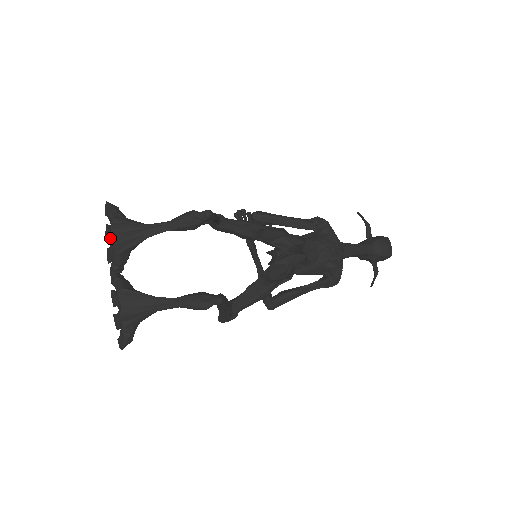
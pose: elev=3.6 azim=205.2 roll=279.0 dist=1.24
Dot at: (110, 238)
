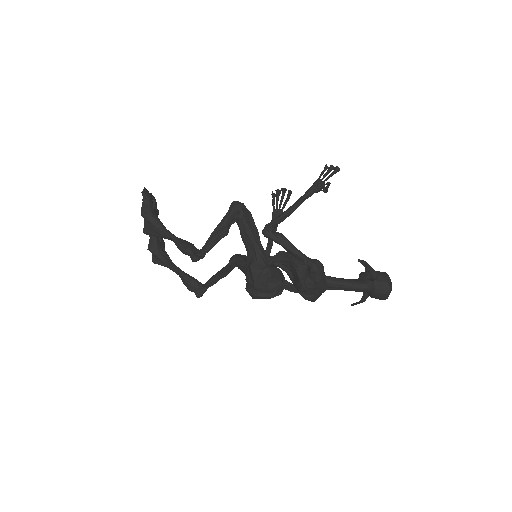
Dot at: occluded
